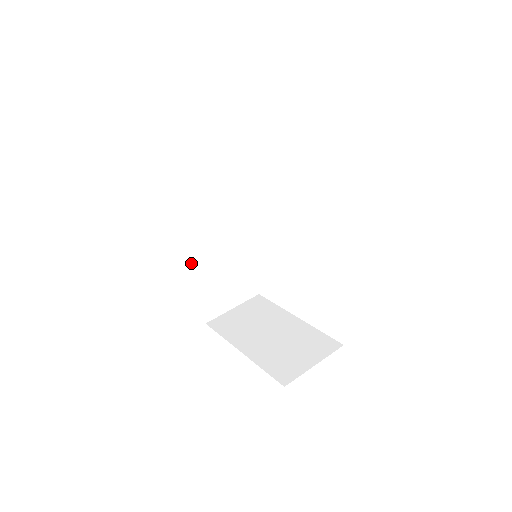
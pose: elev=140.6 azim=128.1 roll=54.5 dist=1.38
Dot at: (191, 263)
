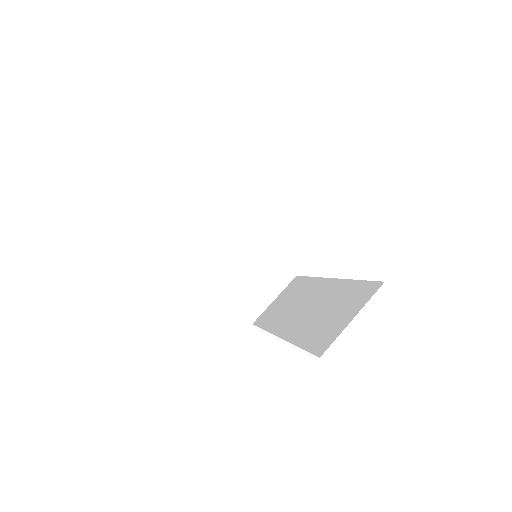
Dot at: occluded
